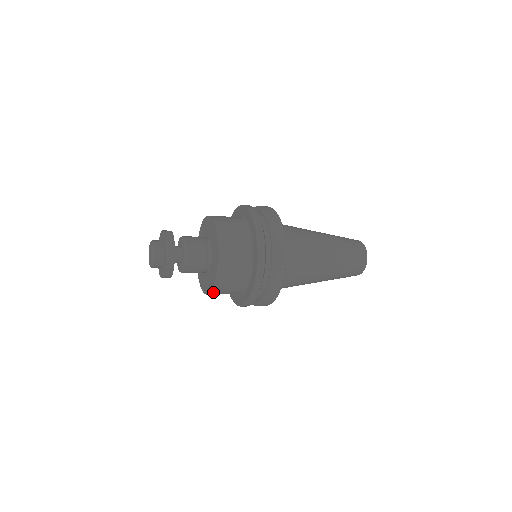
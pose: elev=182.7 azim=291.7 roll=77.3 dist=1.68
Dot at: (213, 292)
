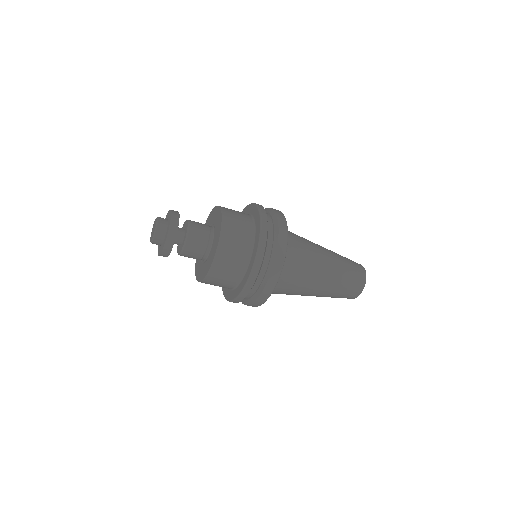
Dot at: (223, 237)
